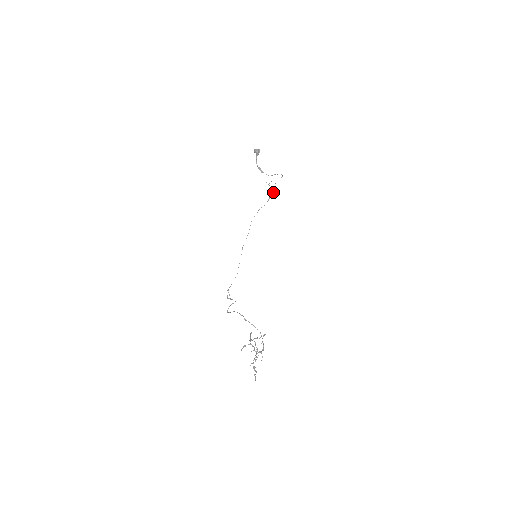
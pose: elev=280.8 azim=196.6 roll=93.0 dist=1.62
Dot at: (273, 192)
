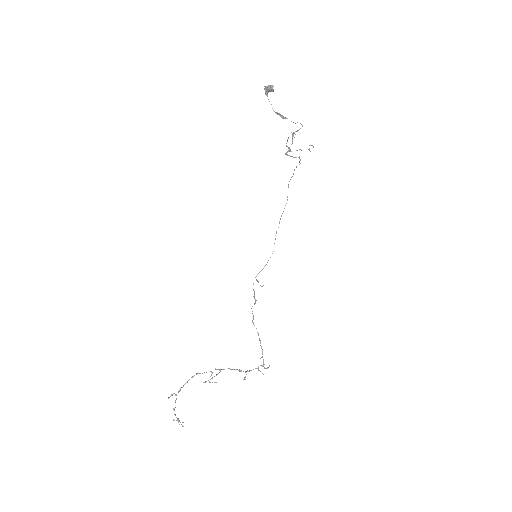
Dot at: (299, 149)
